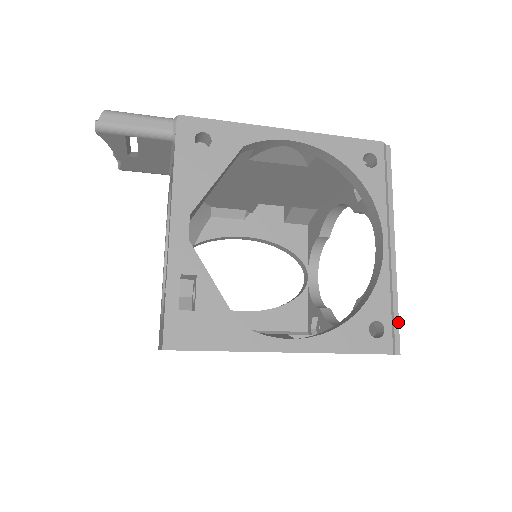
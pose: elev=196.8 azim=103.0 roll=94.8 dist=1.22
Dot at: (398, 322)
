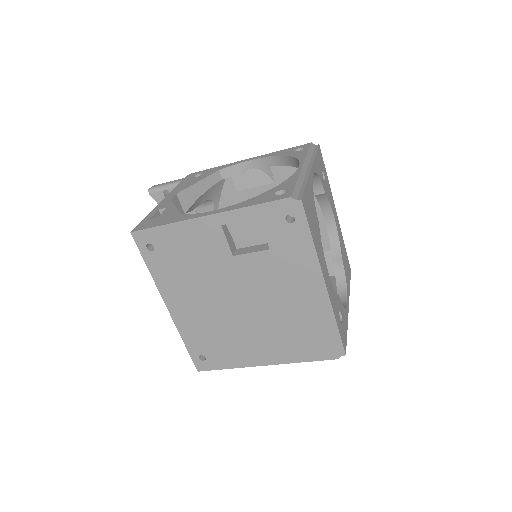
Dot at: (304, 189)
